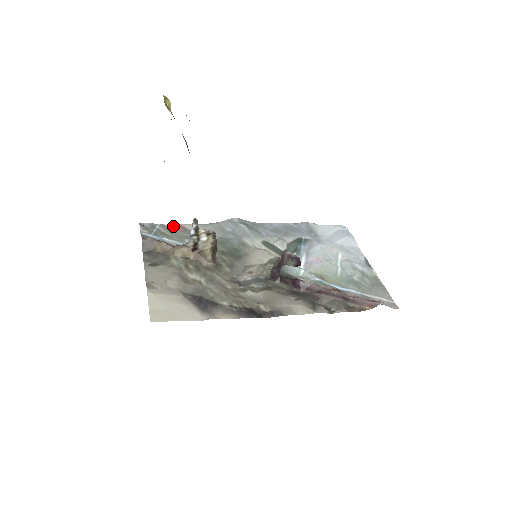
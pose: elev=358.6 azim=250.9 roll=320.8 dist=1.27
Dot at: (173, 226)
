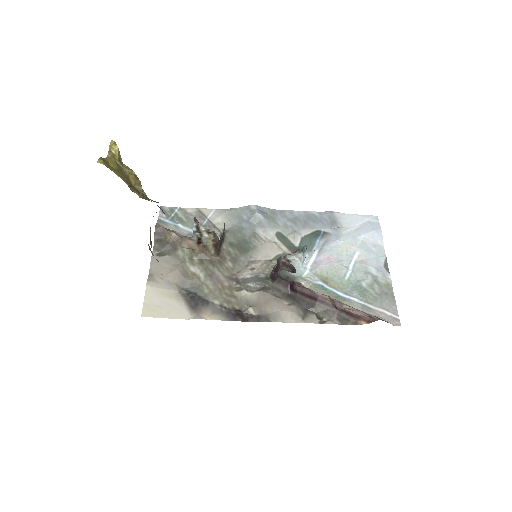
Dot at: (192, 210)
